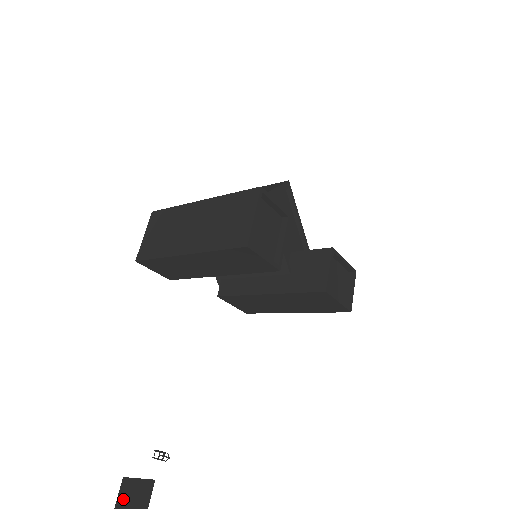
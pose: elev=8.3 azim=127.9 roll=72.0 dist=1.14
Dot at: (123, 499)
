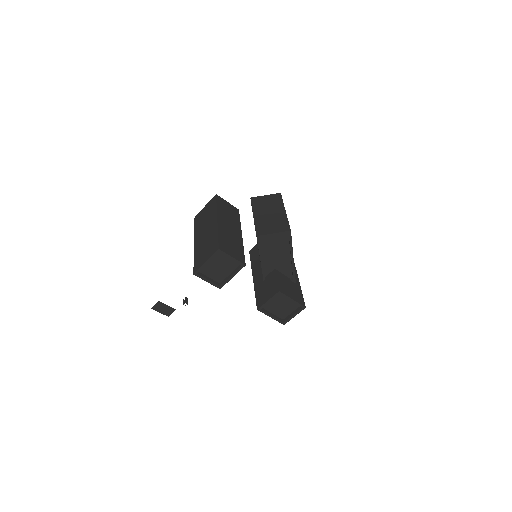
Dot at: (156, 308)
